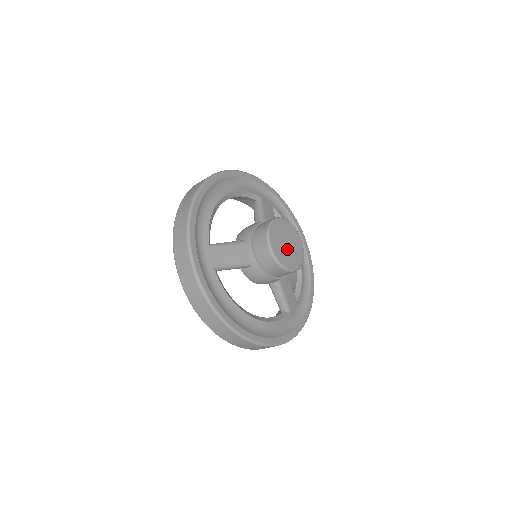
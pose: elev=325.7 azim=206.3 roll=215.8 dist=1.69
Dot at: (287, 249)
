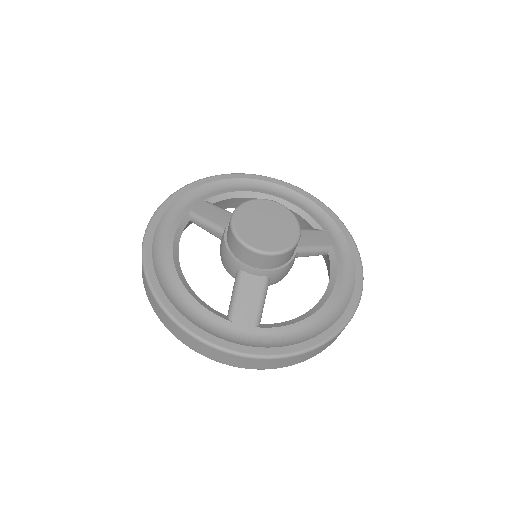
Dot at: (272, 229)
